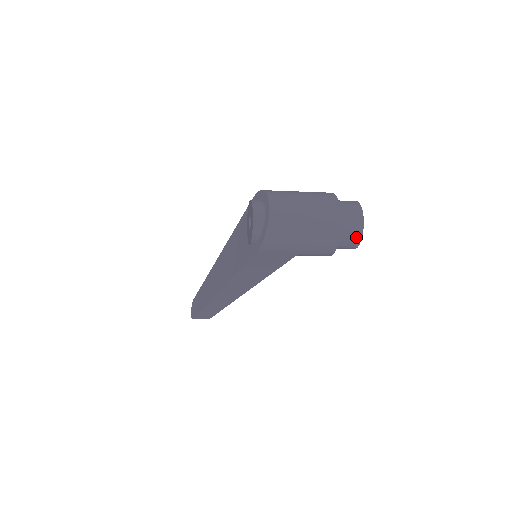
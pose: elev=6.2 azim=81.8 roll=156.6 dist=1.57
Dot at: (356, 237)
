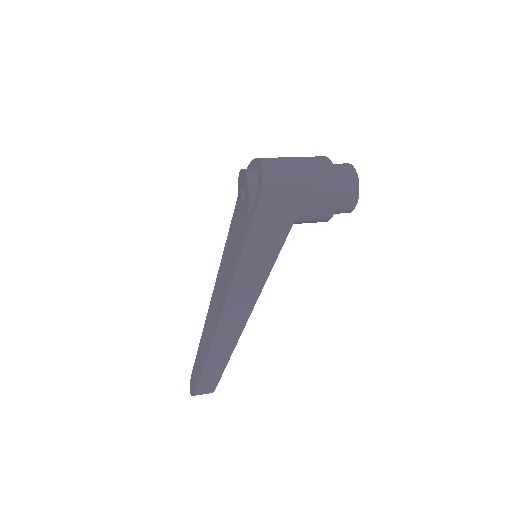
Dot at: (353, 183)
